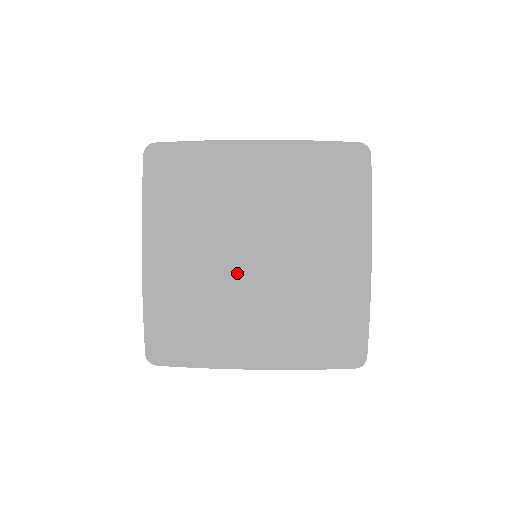
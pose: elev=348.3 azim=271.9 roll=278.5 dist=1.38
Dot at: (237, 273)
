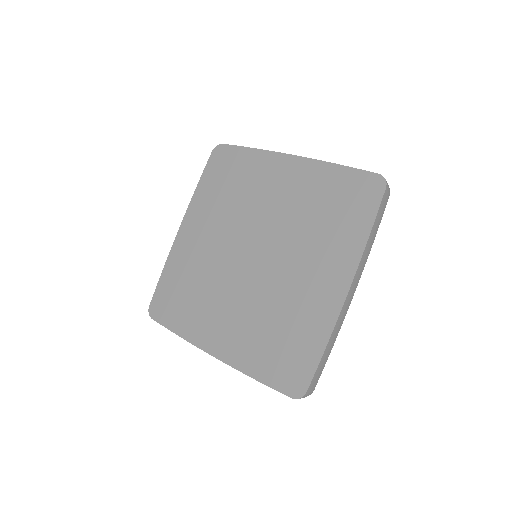
Dot at: (234, 264)
